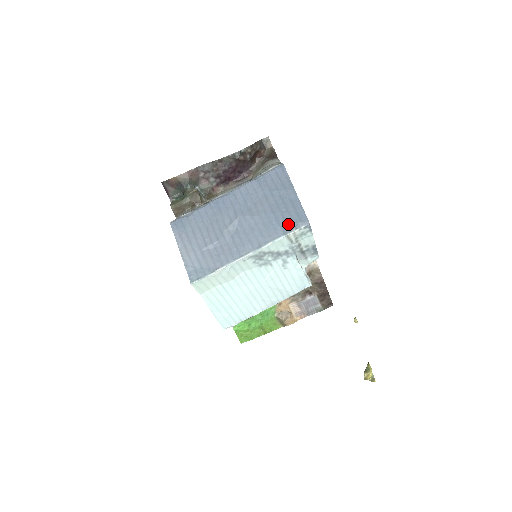
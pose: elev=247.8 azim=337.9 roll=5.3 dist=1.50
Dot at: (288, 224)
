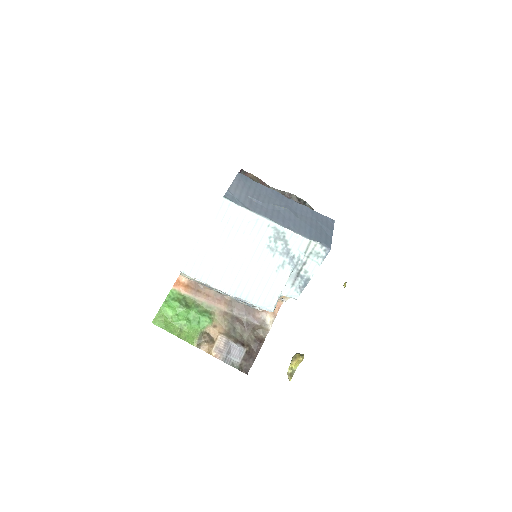
Dot at: (317, 237)
